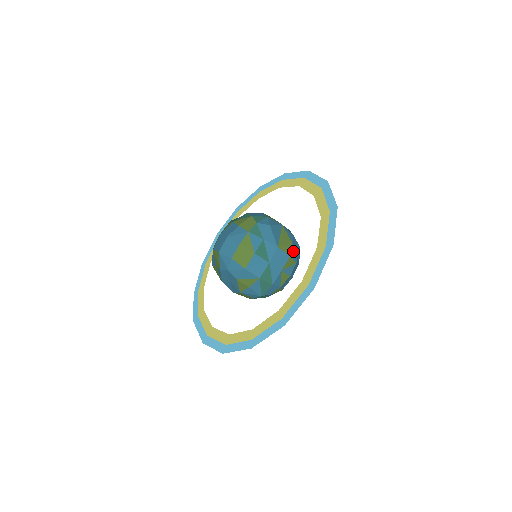
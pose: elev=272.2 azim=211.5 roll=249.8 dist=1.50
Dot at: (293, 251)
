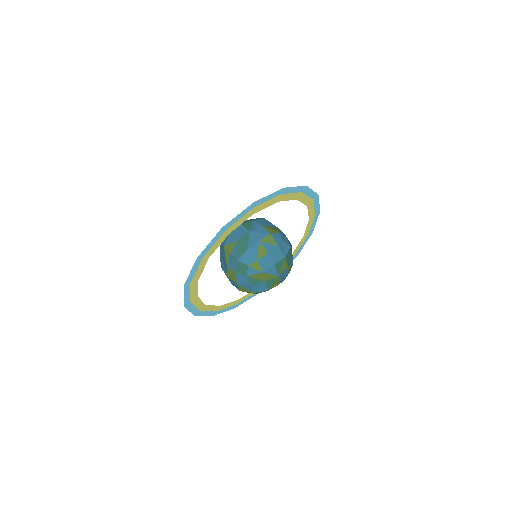
Dot at: (277, 236)
